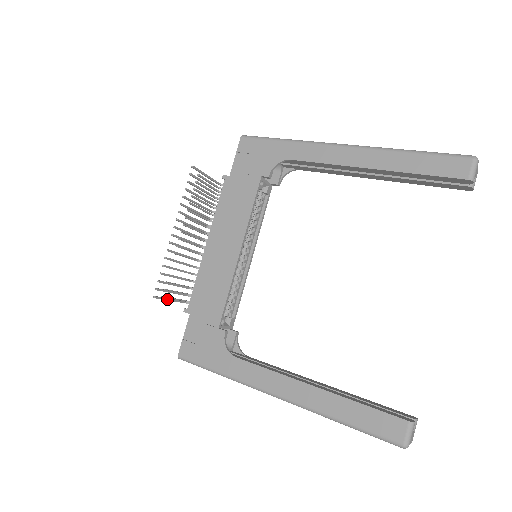
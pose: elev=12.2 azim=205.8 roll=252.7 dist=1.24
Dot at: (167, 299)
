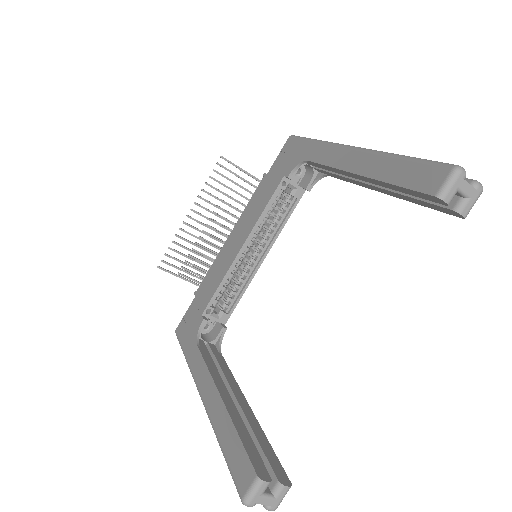
Dot at: (175, 274)
